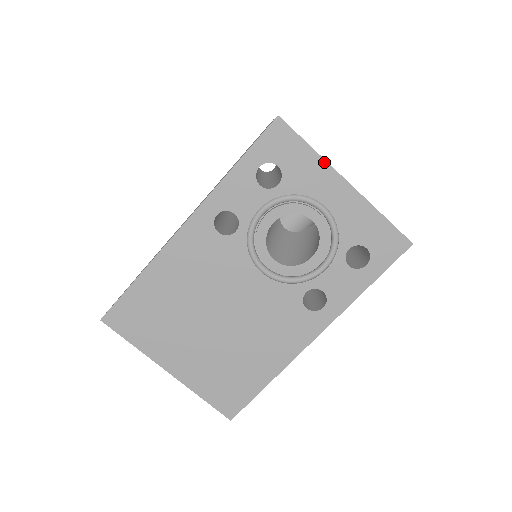
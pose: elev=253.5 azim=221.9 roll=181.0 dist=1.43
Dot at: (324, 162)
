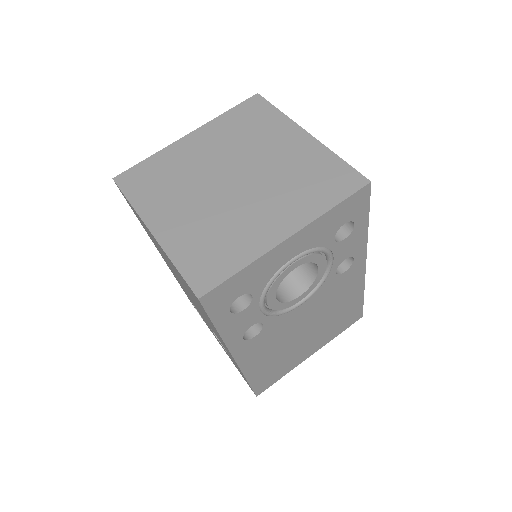
Dot at: (260, 259)
